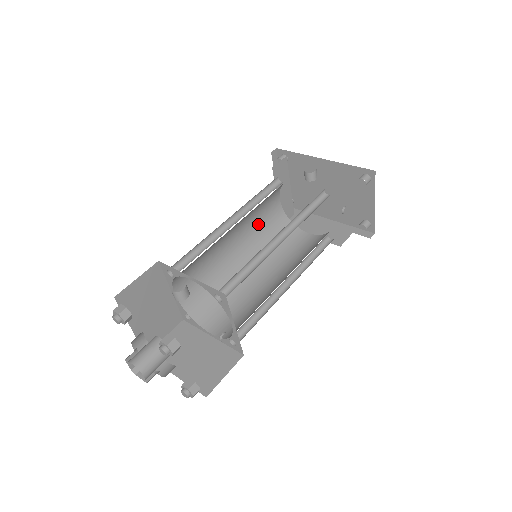
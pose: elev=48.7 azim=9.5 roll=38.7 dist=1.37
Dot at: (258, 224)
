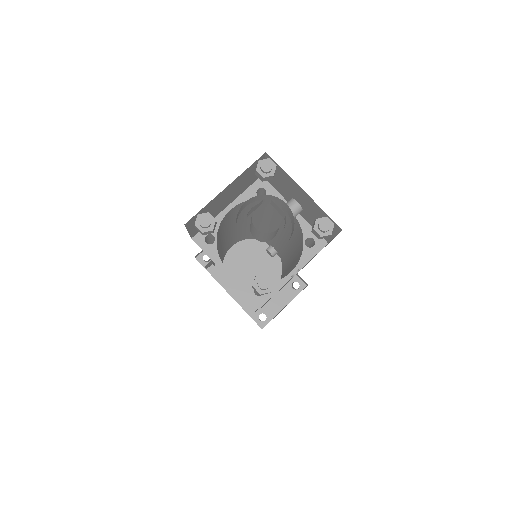
Dot at: (228, 243)
